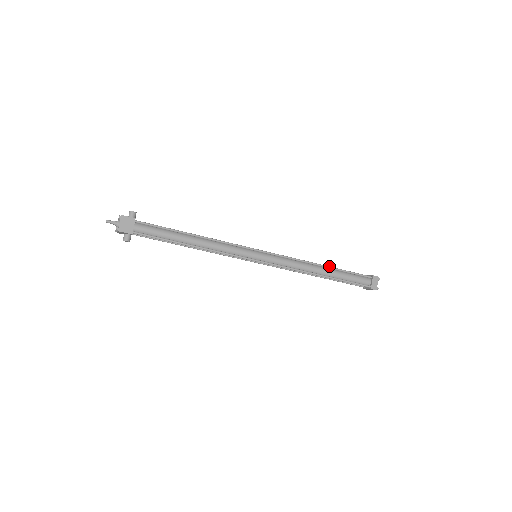
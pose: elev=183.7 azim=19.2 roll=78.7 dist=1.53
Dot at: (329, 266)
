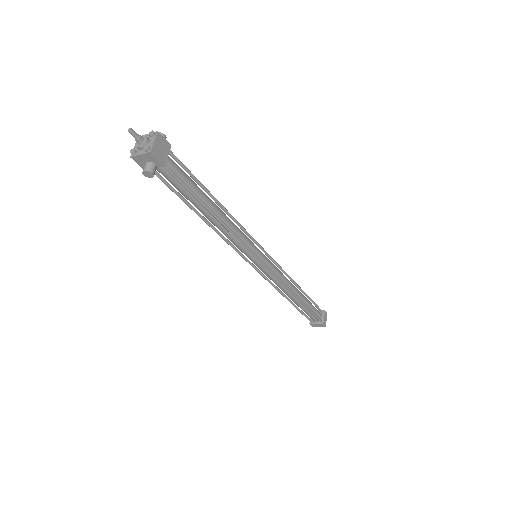
Dot at: occluded
